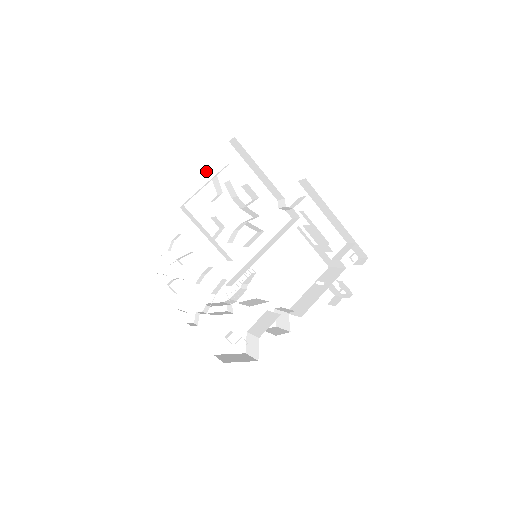
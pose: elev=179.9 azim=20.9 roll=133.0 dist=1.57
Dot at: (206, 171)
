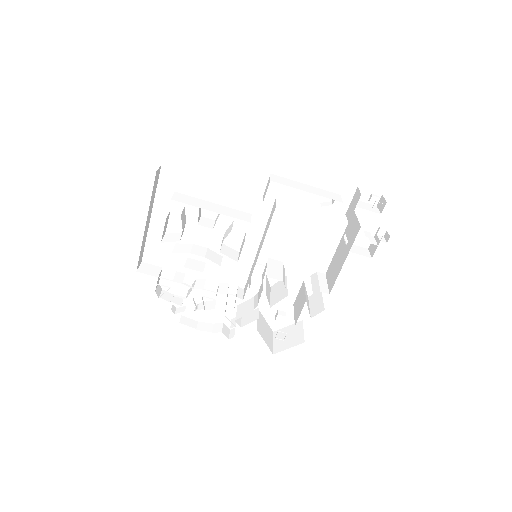
Dot at: (161, 206)
